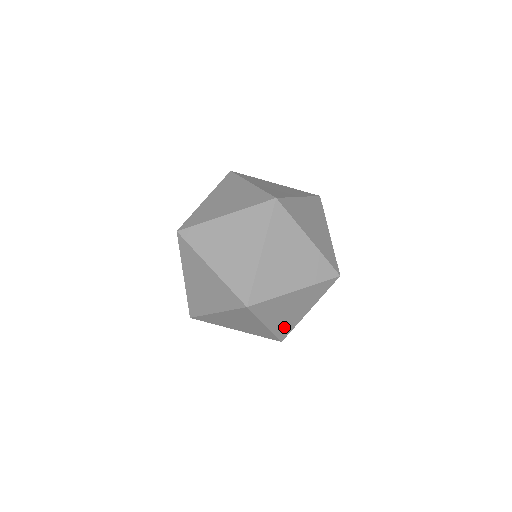
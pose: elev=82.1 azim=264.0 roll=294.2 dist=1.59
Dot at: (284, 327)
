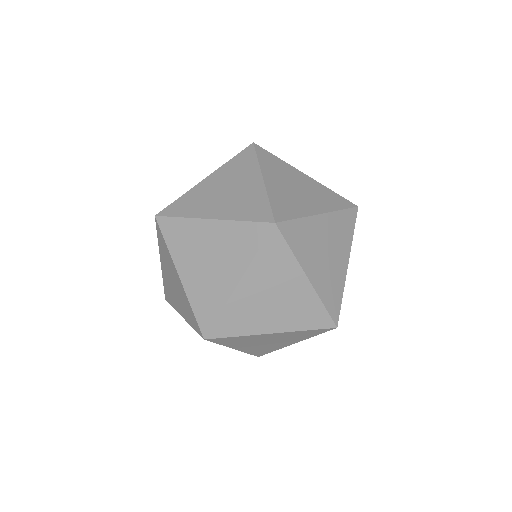
Dot at: (330, 292)
